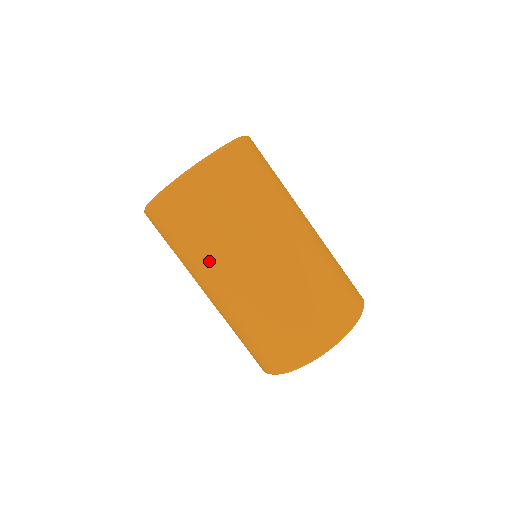
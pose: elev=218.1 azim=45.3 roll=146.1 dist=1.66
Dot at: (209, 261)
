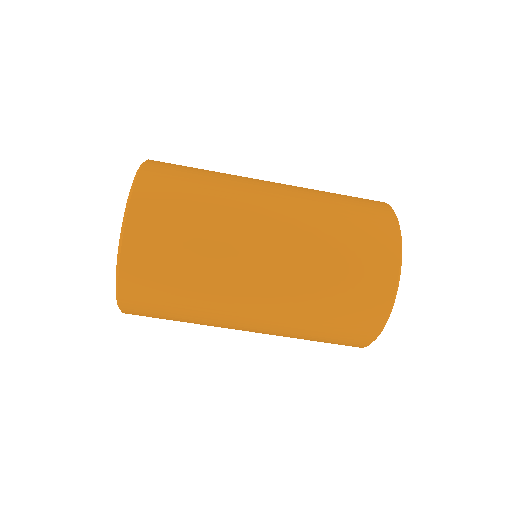
Dot at: (214, 320)
